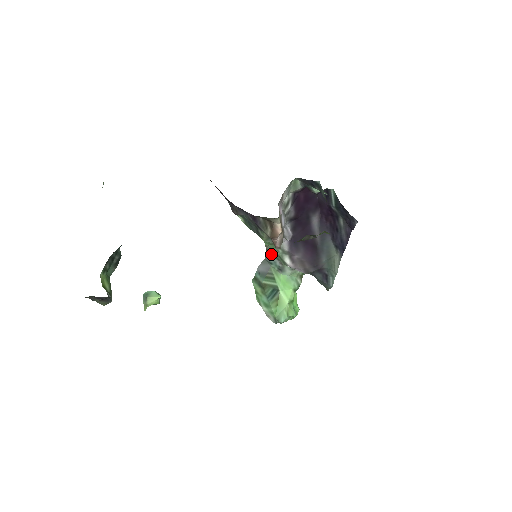
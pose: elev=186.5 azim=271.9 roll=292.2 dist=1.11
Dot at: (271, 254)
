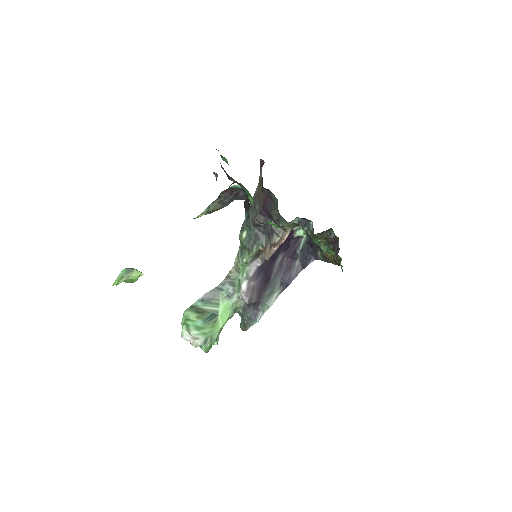
Dot at: (230, 280)
